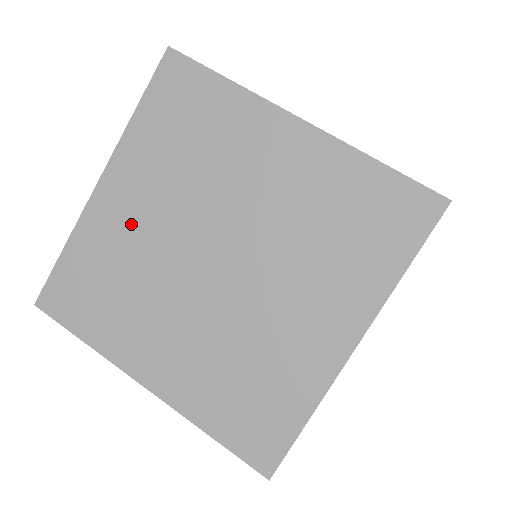
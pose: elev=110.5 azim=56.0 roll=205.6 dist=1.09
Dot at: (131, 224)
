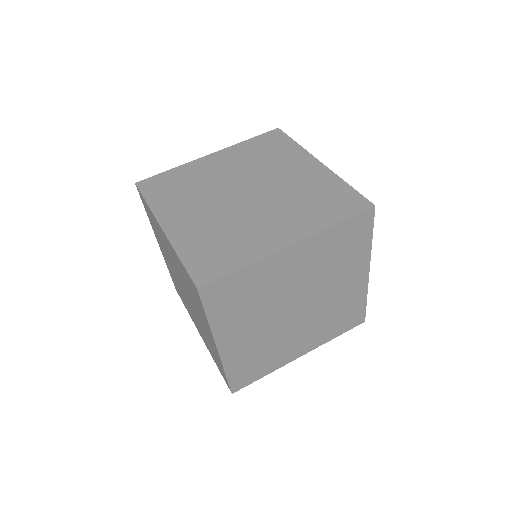
Dot at: (213, 171)
